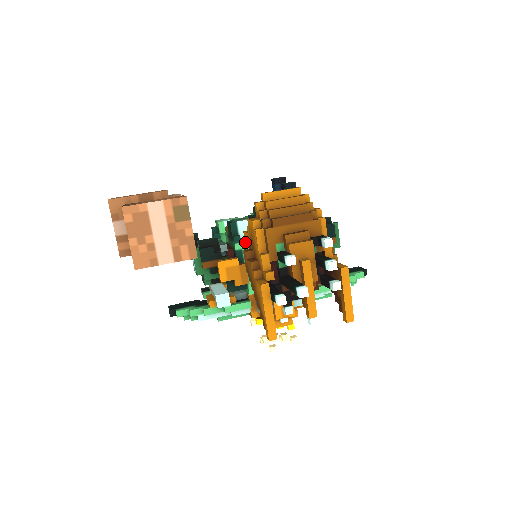
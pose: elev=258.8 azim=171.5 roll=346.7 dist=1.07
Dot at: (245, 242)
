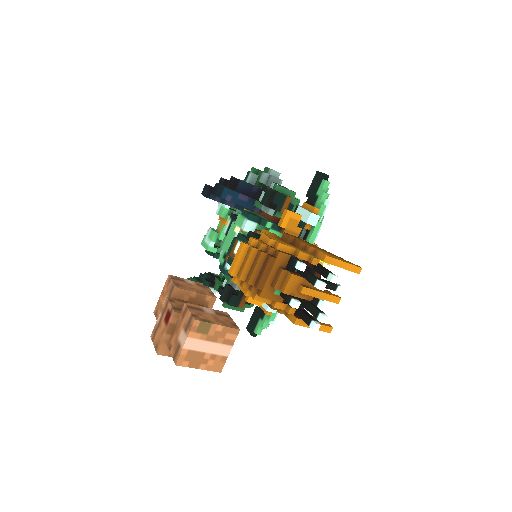
Dot at: occluded
